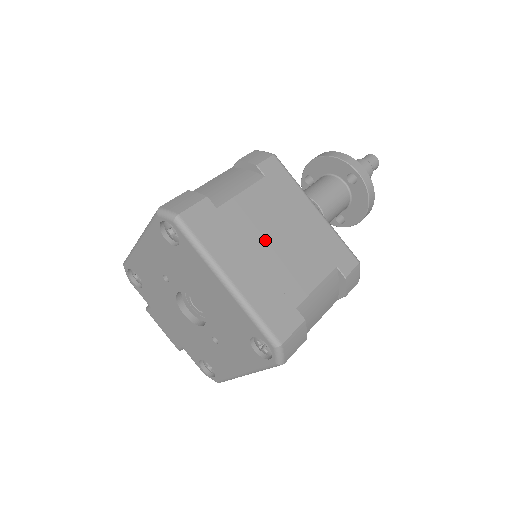
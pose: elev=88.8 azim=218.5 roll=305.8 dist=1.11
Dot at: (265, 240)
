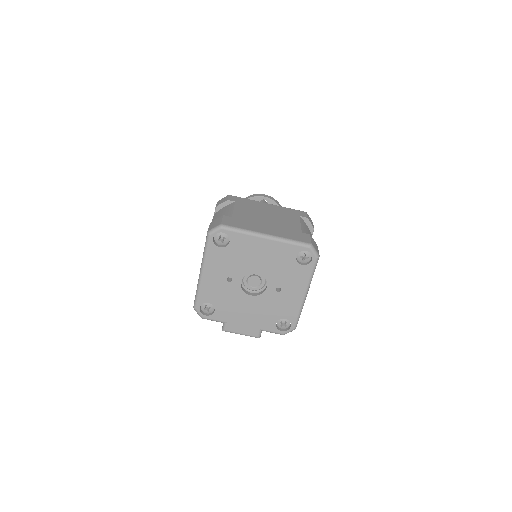
Dot at: (262, 219)
